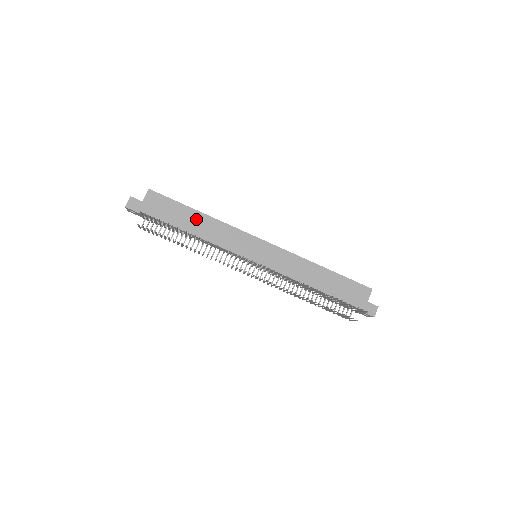
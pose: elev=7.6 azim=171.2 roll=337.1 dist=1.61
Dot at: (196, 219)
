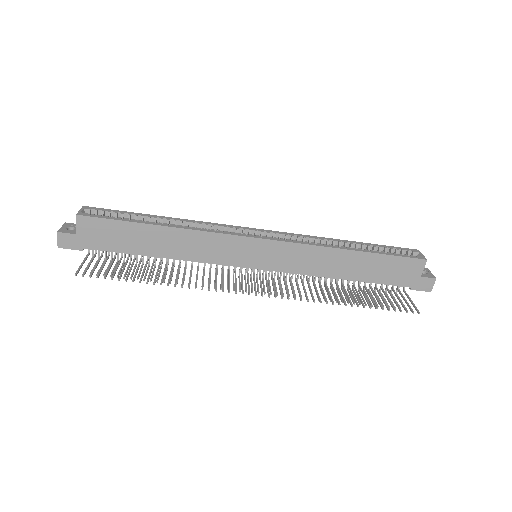
Dot at: (158, 237)
